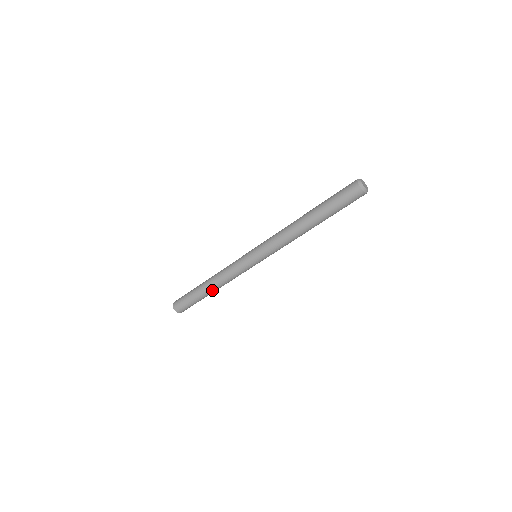
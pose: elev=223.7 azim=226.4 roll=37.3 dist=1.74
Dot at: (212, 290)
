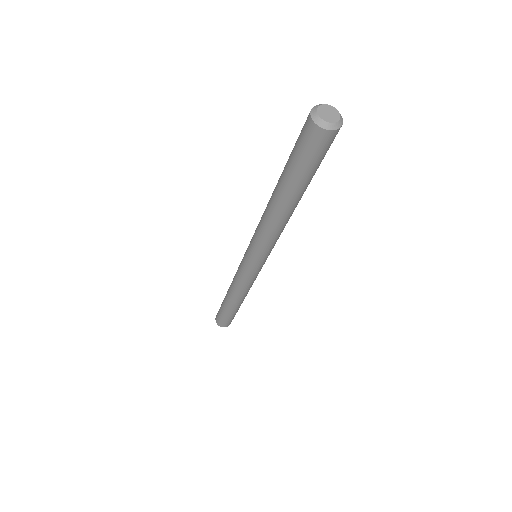
Dot at: (239, 302)
